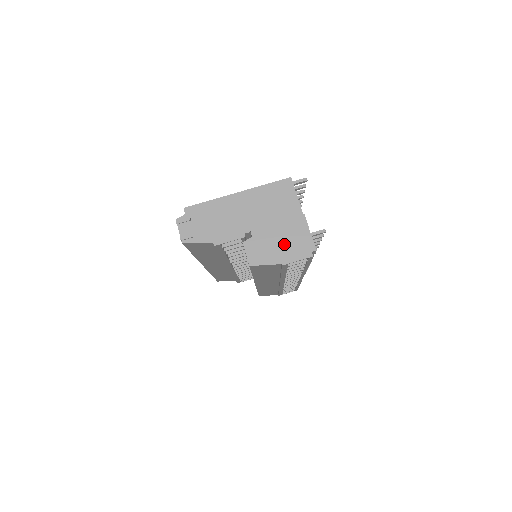
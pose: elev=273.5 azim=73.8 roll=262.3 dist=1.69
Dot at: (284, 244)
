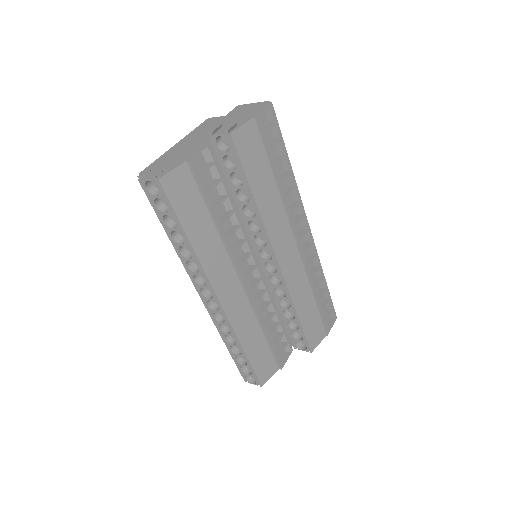
Dot at: (242, 115)
